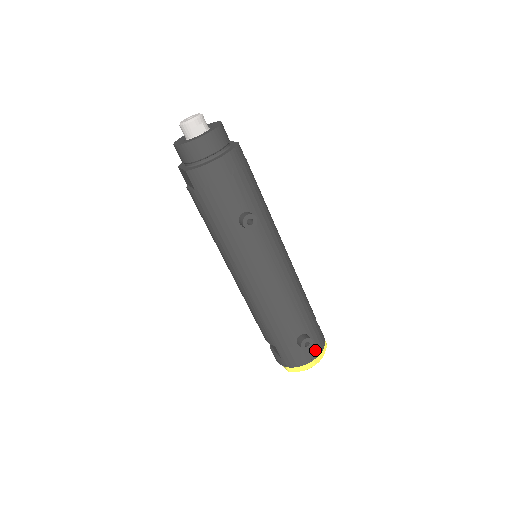
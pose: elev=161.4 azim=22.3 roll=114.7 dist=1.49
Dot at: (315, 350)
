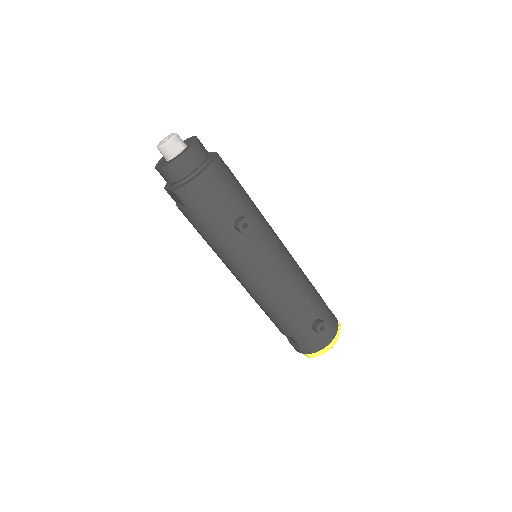
Dot at: (331, 332)
